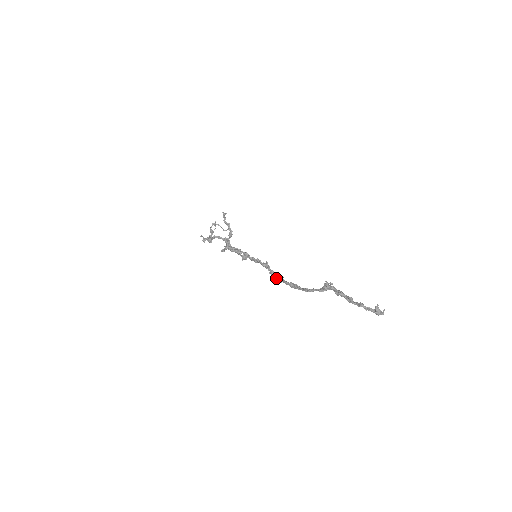
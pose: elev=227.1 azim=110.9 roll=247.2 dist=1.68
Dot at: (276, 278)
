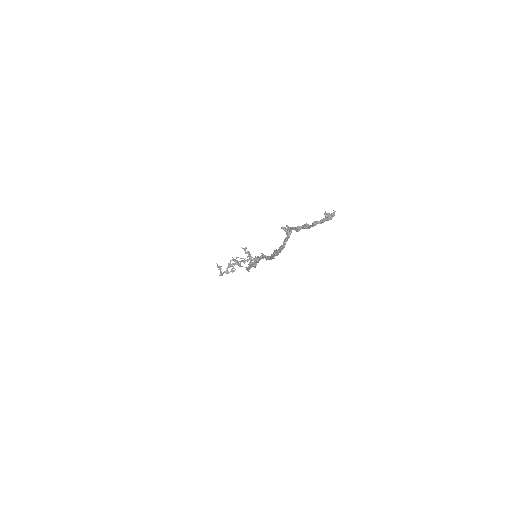
Dot at: (270, 259)
